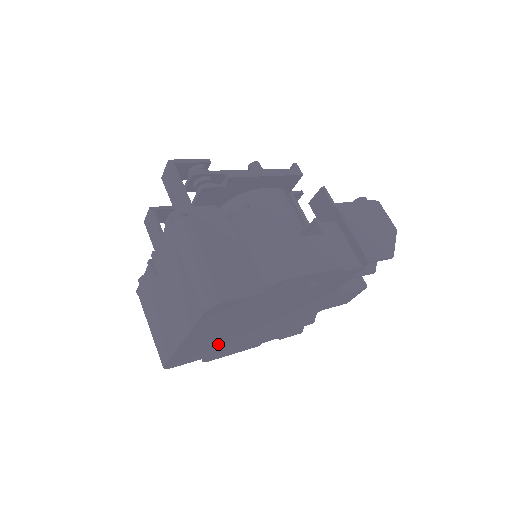
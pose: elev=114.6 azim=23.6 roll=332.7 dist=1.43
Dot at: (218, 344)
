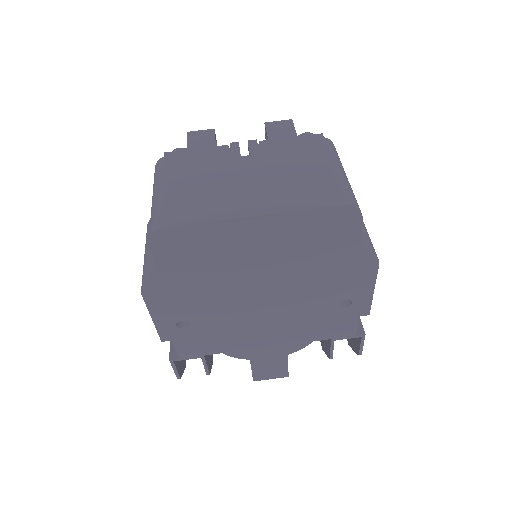
Dot at: (211, 274)
